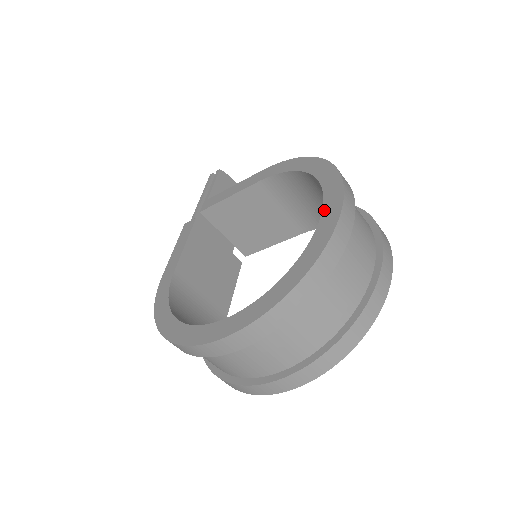
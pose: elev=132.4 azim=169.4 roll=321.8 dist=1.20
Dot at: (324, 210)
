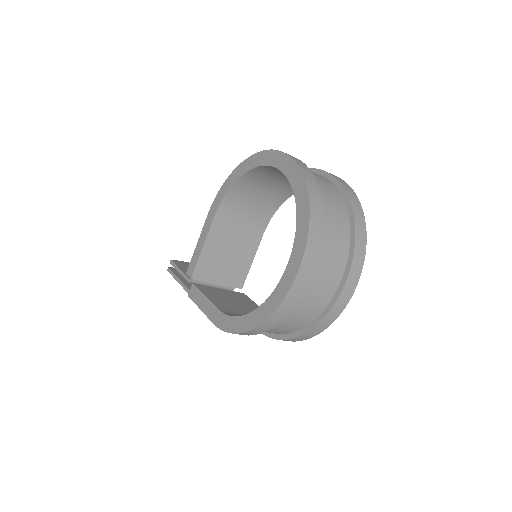
Dot at: (276, 166)
